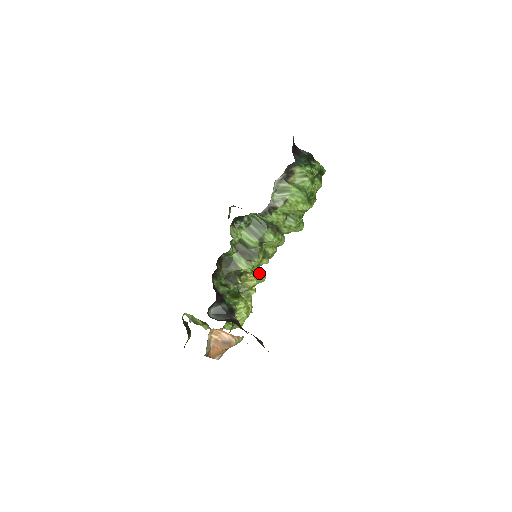
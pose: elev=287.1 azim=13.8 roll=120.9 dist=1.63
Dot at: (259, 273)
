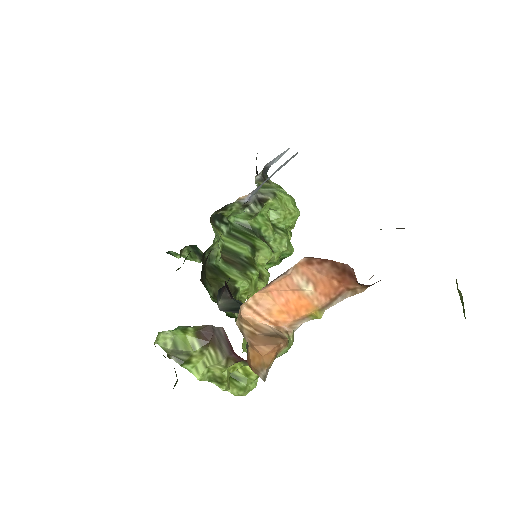
Dot at: occluded
